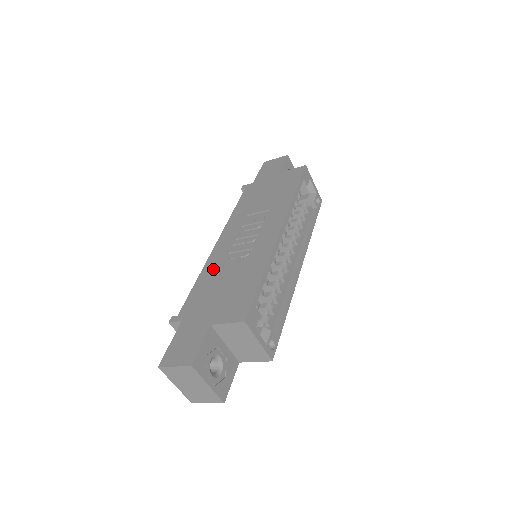
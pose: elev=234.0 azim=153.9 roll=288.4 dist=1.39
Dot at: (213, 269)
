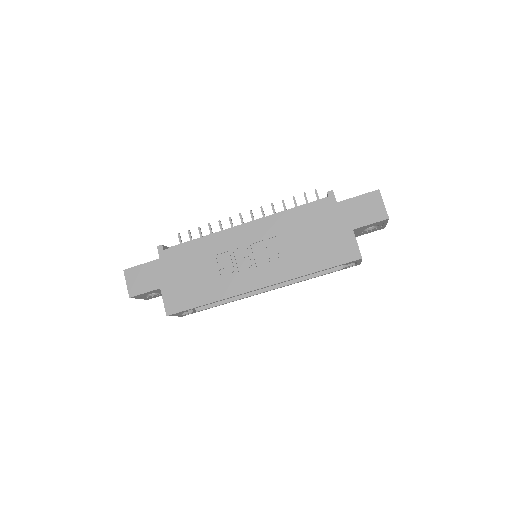
Dot at: (211, 248)
